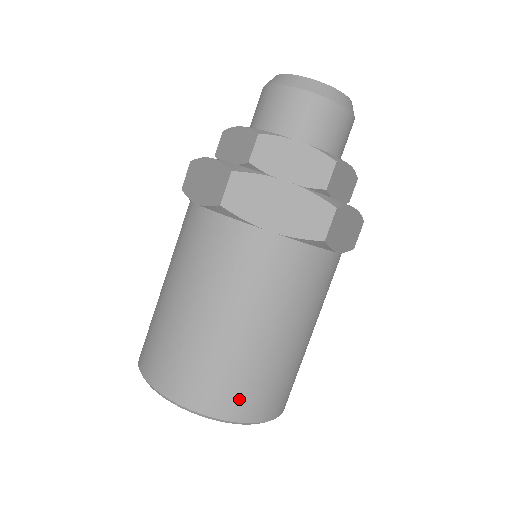
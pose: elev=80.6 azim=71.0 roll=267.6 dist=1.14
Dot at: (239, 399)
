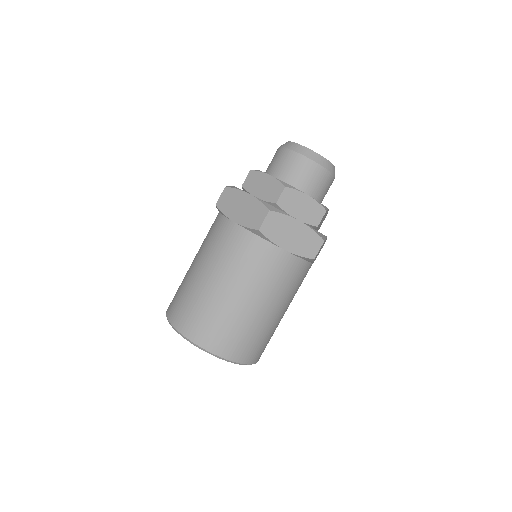
Dot at: (246, 349)
